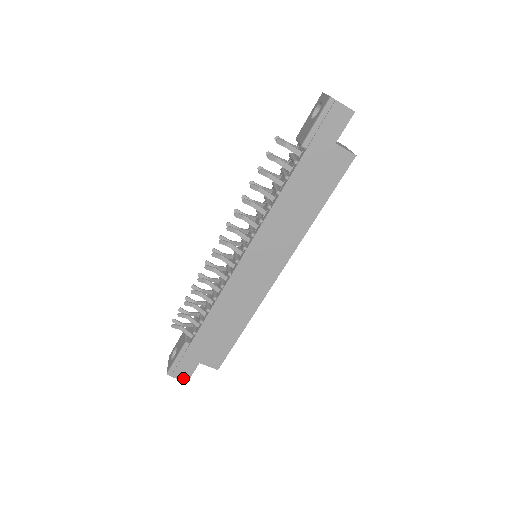
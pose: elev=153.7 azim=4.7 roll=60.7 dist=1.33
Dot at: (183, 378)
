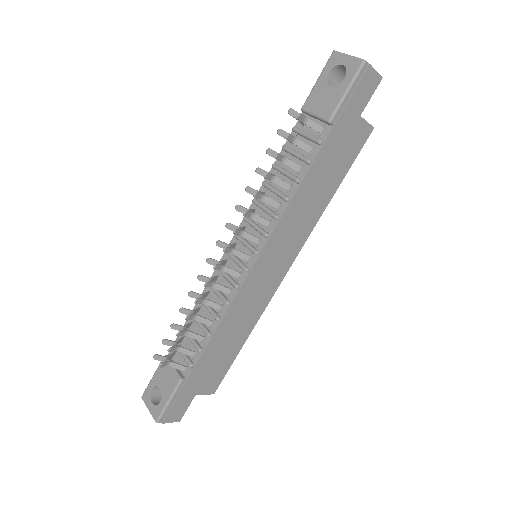
Dot at: (175, 419)
